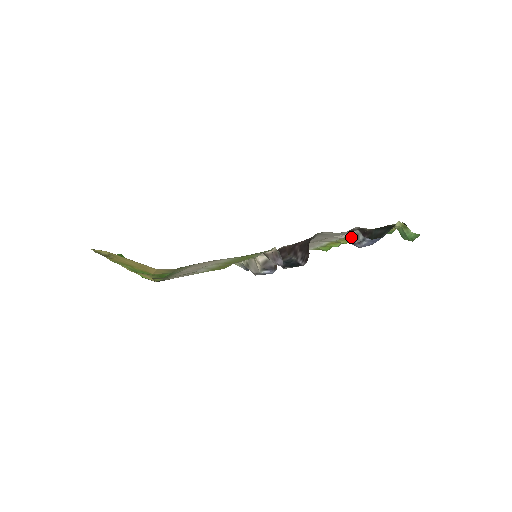
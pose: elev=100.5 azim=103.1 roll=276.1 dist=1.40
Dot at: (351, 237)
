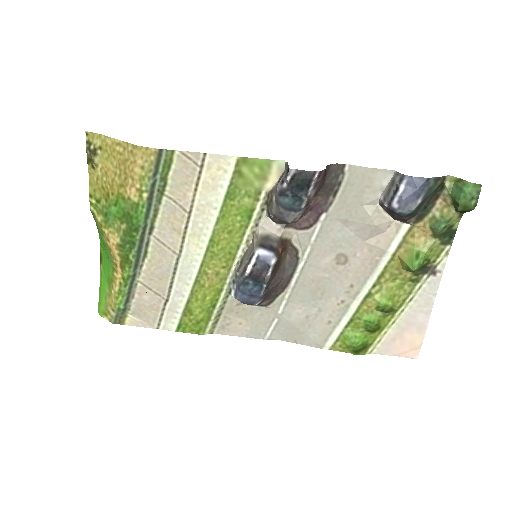
Dot at: (385, 194)
